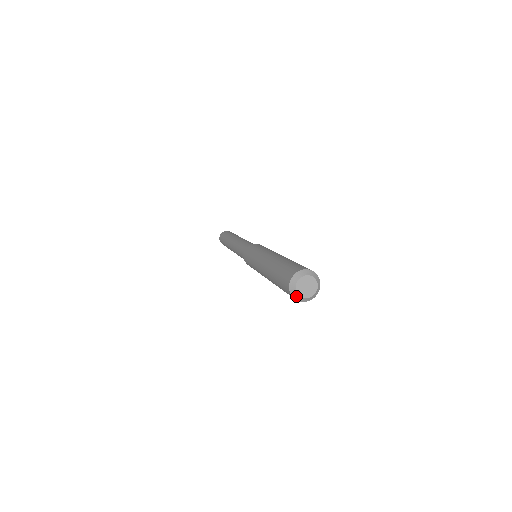
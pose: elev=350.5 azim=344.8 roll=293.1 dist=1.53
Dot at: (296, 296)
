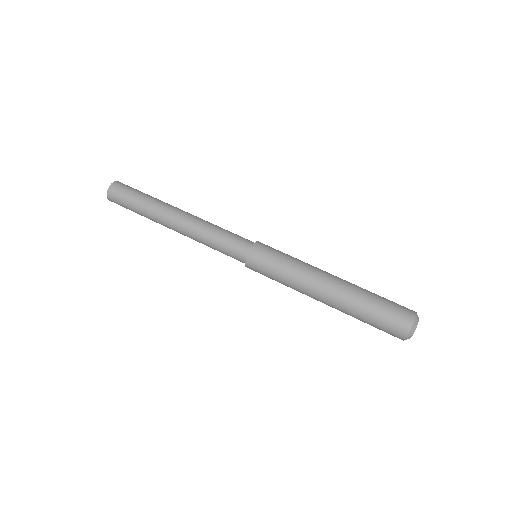
Dot at: (409, 337)
